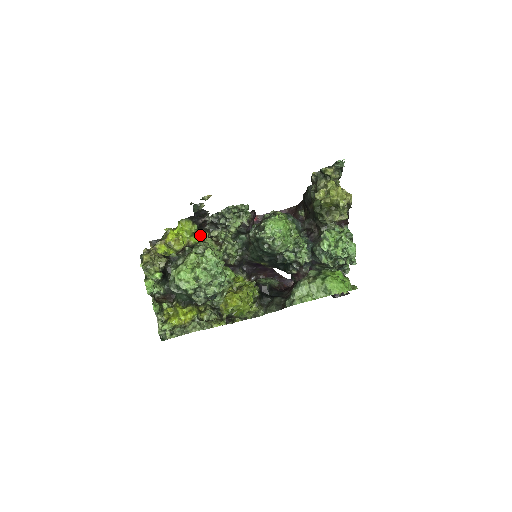
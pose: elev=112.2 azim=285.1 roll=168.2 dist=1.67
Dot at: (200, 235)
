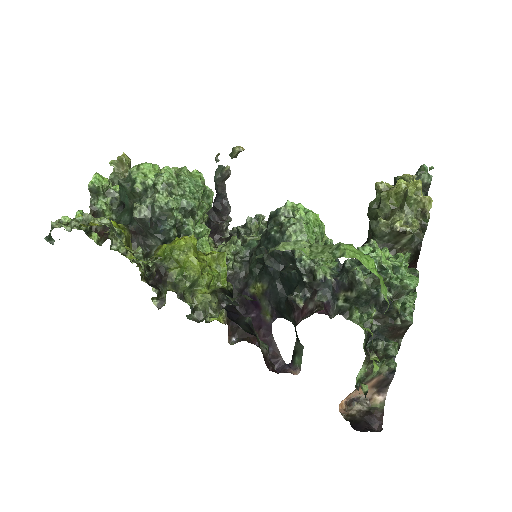
Dot at: occluded
